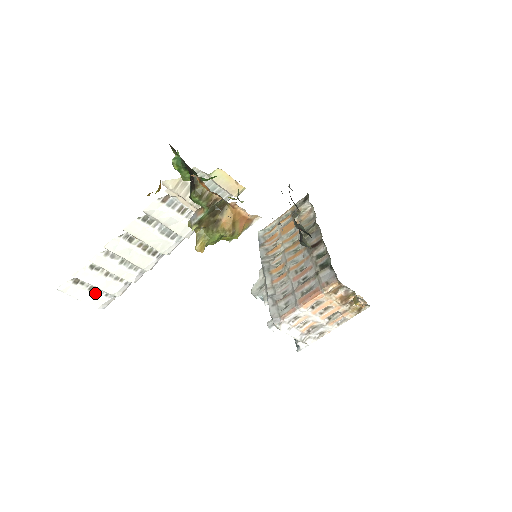
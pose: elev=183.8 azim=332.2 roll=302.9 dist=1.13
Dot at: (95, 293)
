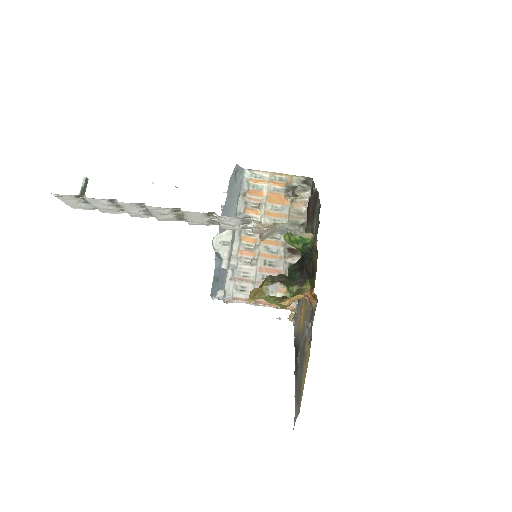
Dot at: (86, 205)
